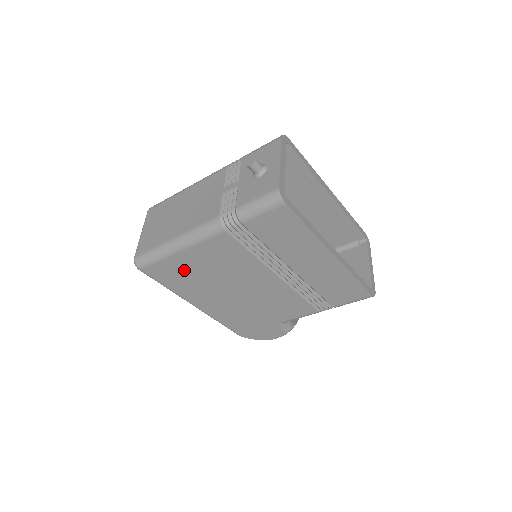
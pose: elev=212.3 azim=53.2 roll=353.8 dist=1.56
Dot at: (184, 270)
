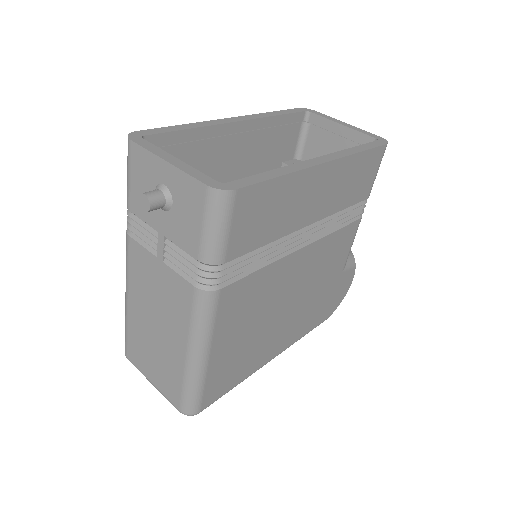
Dot at: (231, 359)
